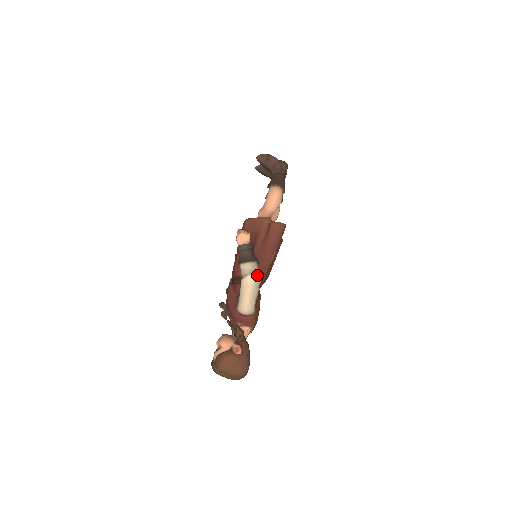
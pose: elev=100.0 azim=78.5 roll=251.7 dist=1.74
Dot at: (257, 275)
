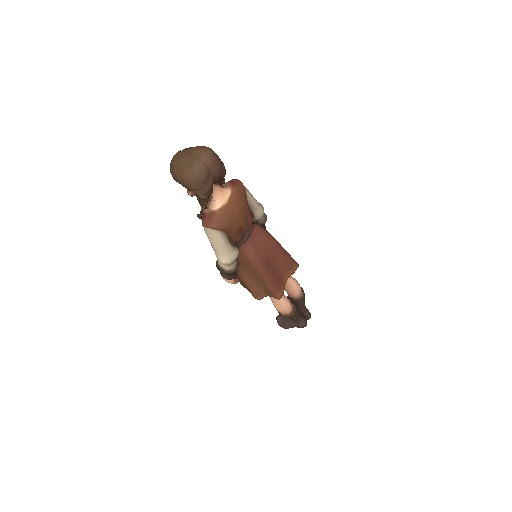
Dot at: occluded
